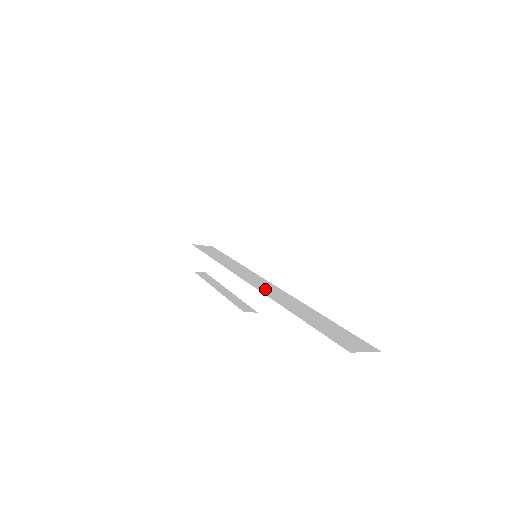
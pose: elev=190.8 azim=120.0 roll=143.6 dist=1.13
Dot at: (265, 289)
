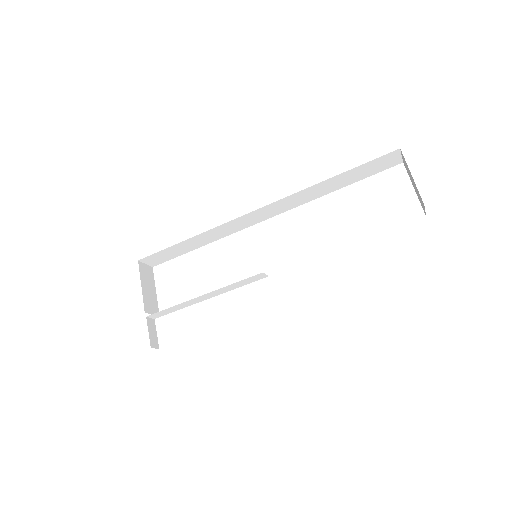
Dot at: occluded
